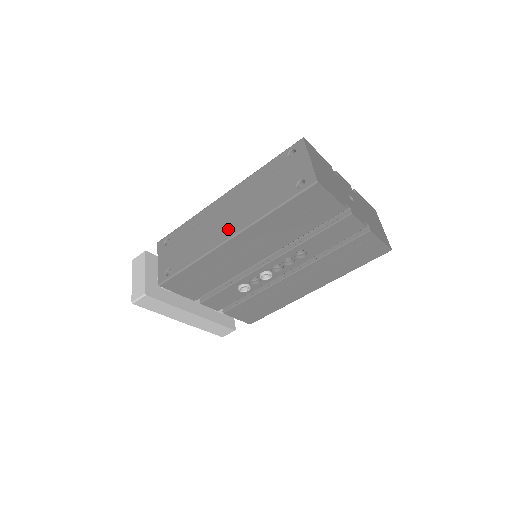
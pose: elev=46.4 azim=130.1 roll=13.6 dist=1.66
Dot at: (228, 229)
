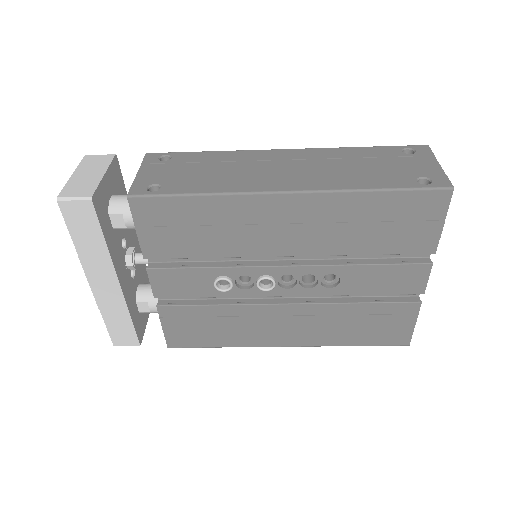
Dot at: (288, 181)
